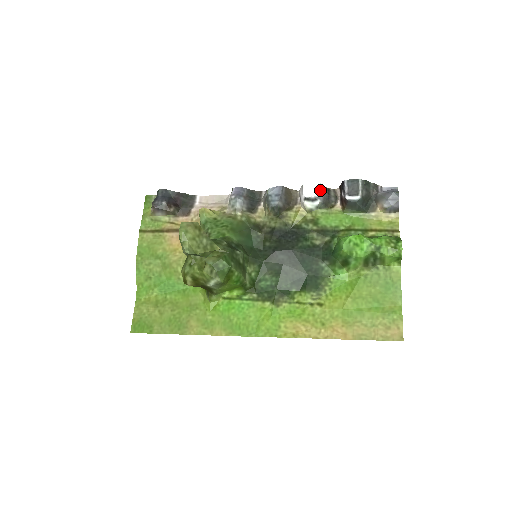
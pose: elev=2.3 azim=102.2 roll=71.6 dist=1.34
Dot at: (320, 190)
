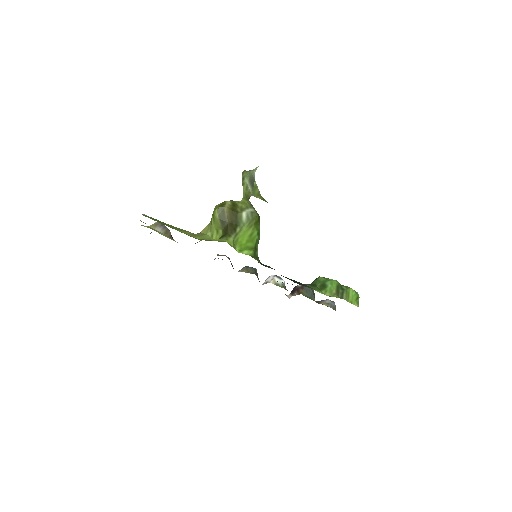
Dot at: occluded
